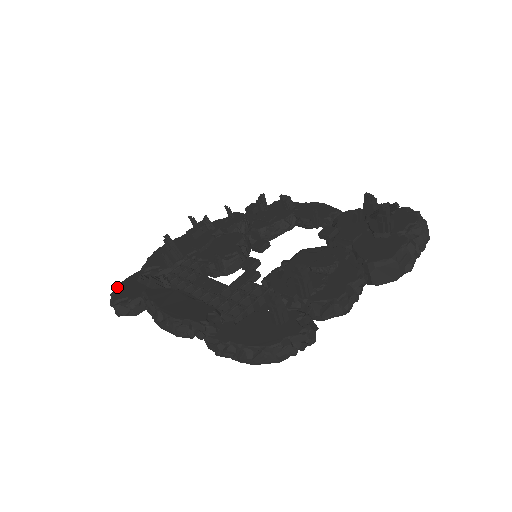
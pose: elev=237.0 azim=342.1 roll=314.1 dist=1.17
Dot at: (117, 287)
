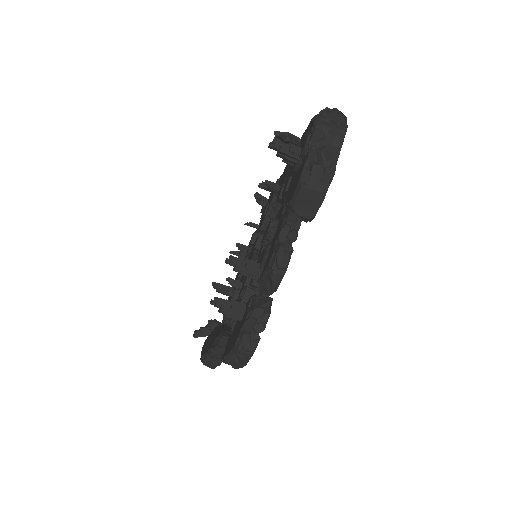
Dot at: occluded
